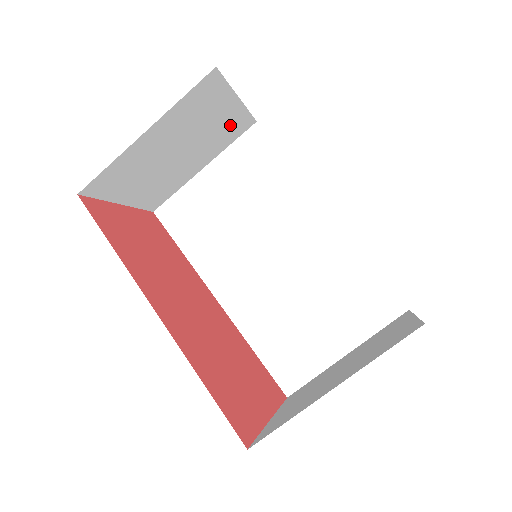
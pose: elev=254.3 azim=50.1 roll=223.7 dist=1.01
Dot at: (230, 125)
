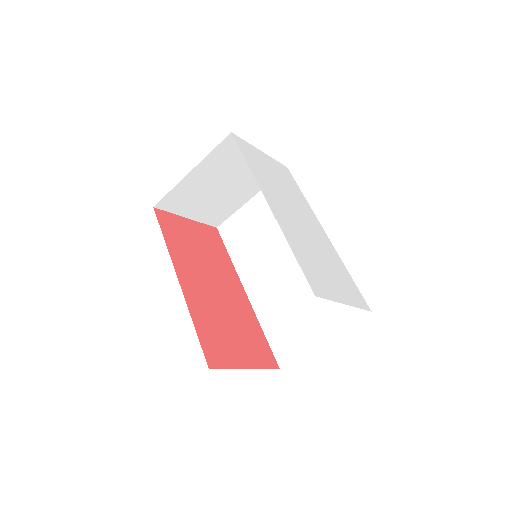
Dot at: occluded
